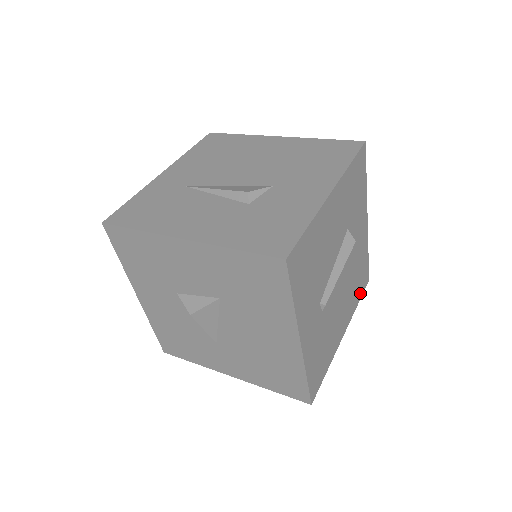
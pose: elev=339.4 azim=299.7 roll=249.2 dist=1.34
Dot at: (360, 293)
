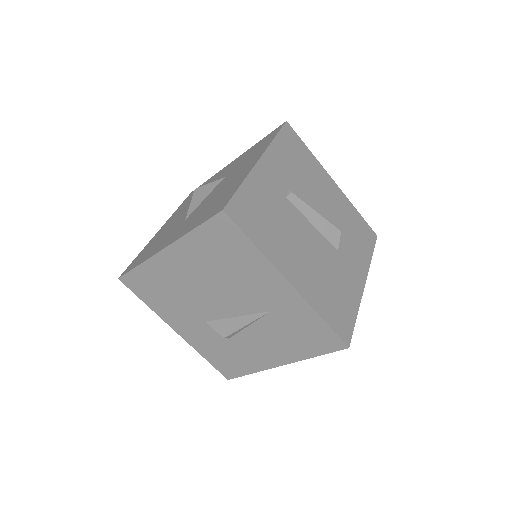
Dot at: (331, 319)
